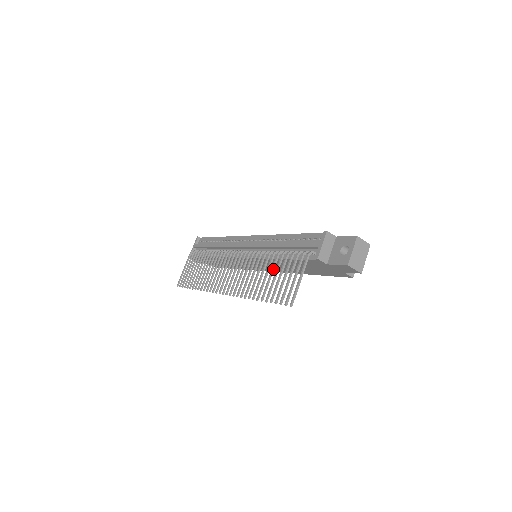
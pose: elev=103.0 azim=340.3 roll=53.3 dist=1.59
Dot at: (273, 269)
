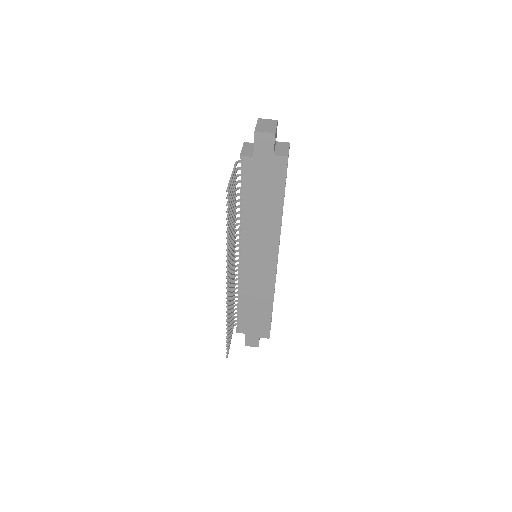
Dot at: occluded
